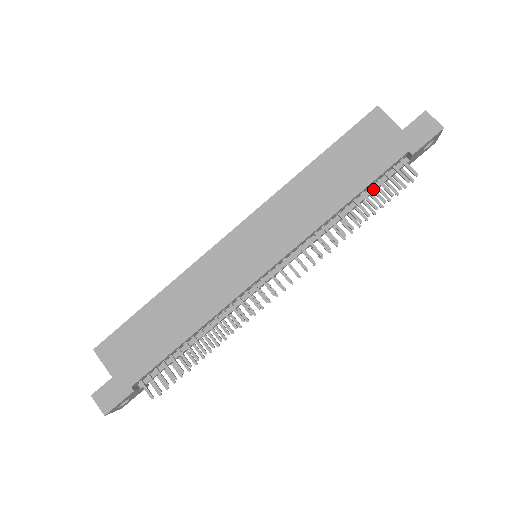
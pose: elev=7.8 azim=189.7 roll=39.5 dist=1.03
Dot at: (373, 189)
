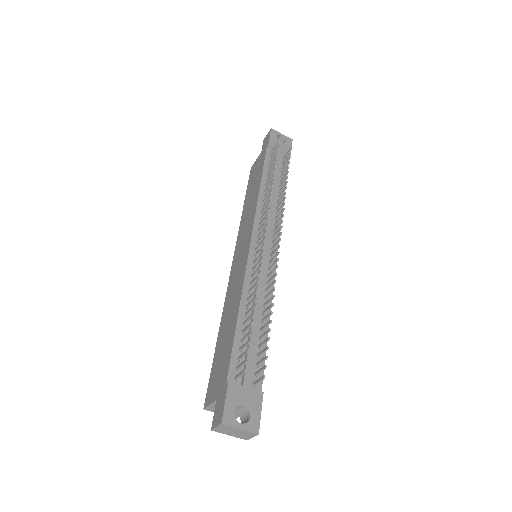
Dot at: (269, 169)
